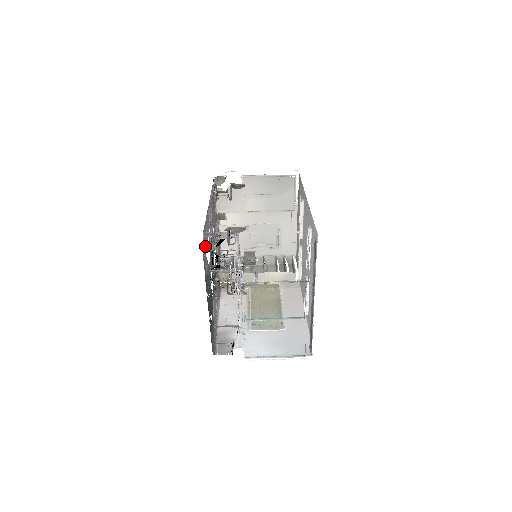
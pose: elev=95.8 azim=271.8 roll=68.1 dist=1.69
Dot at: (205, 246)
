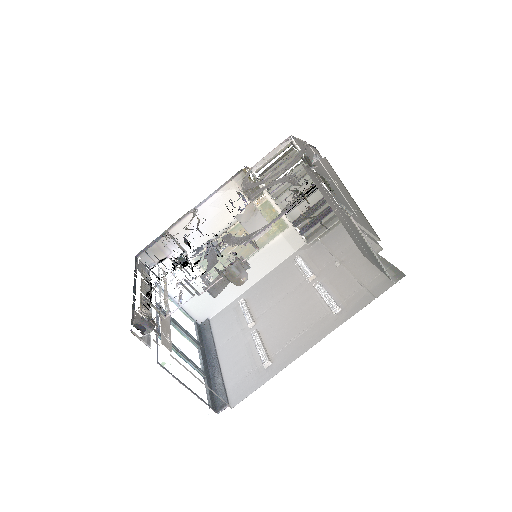
Dot at: occluded
